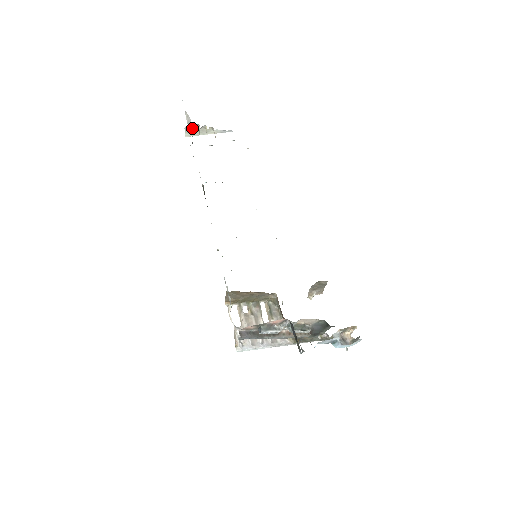
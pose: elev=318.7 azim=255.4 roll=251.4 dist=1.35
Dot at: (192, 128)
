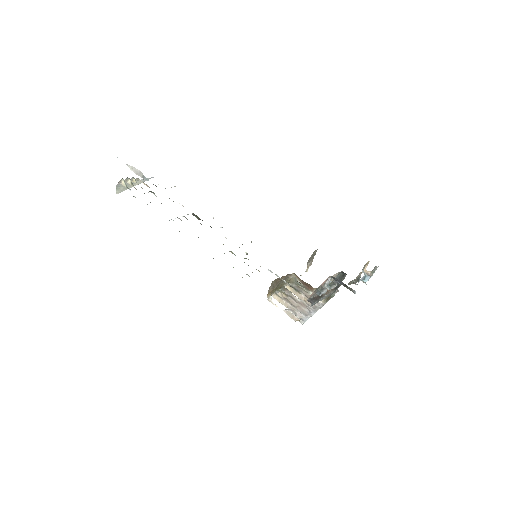
Dot at: (122, 183)
